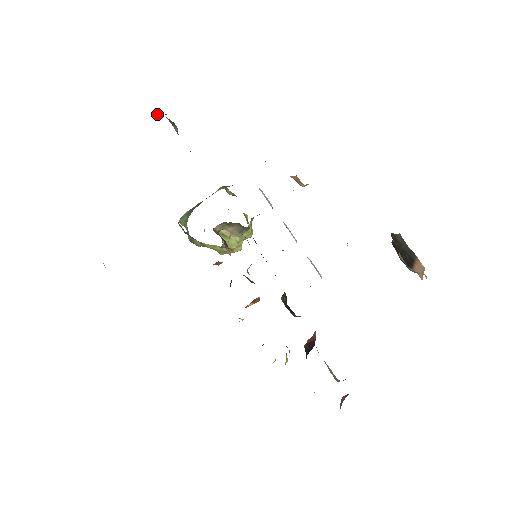
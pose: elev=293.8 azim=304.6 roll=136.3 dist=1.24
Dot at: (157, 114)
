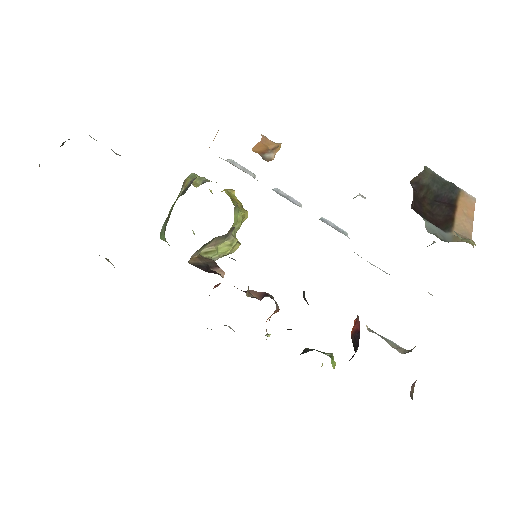
Dot at: (62, 145)
